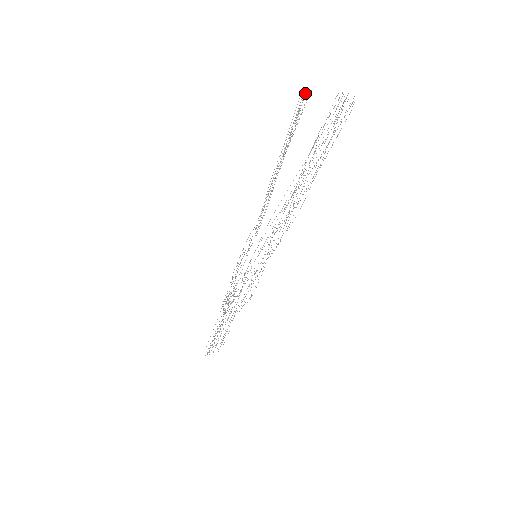
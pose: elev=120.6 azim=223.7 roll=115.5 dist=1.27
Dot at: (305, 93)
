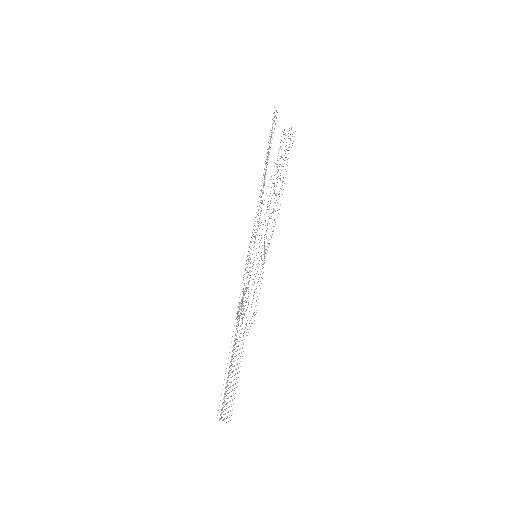
Dot at: occluded
